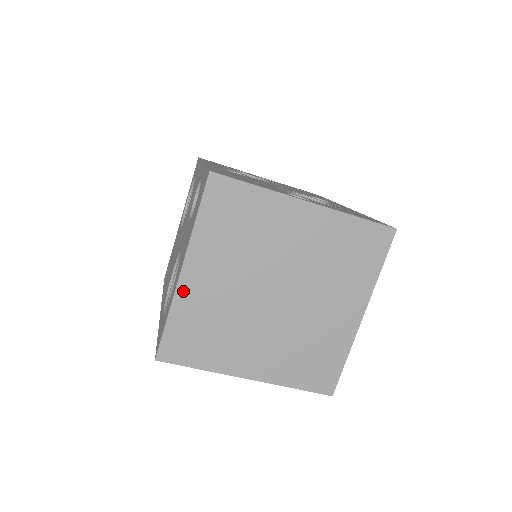
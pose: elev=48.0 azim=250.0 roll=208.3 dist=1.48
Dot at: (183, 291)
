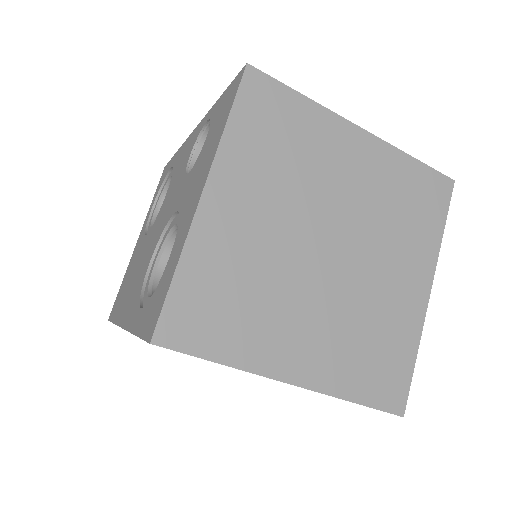
Dot at: (203, 227)
